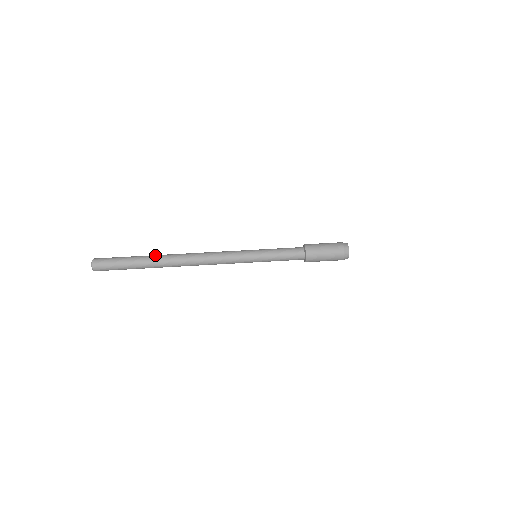
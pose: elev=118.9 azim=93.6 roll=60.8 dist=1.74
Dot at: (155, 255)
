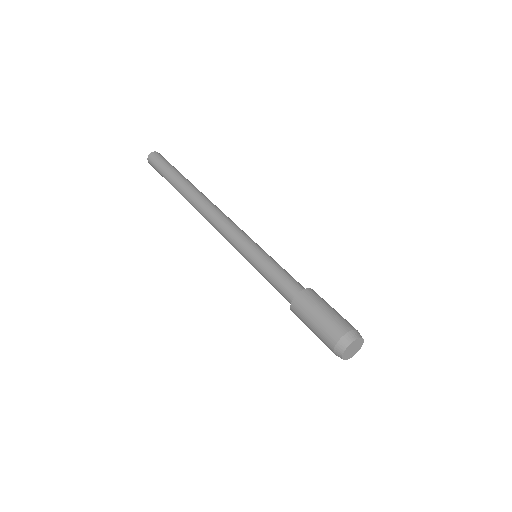
Dot at: (188, 181)
